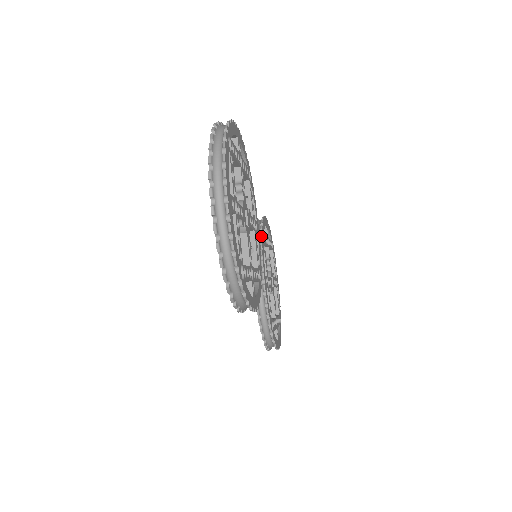
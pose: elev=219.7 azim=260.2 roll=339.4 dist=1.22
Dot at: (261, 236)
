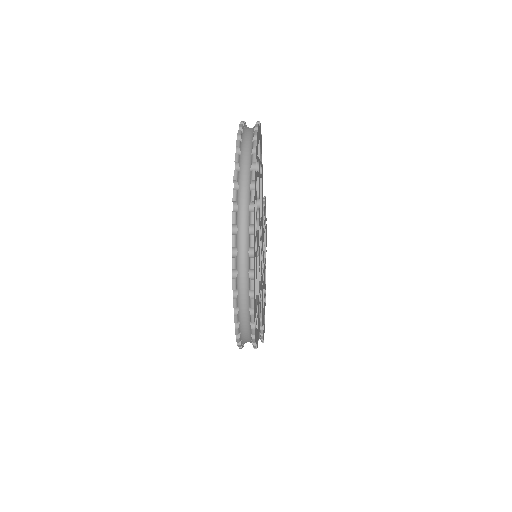
Dot at: occluded
